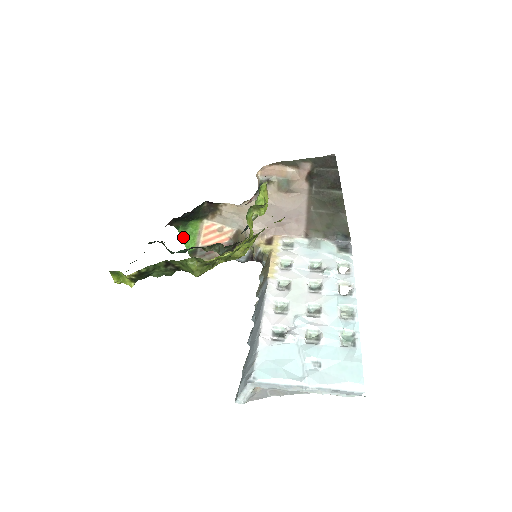
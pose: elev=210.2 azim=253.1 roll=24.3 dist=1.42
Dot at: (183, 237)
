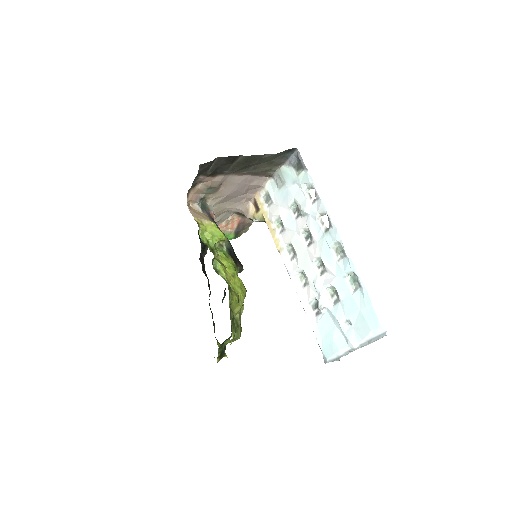
Dot at: occluded
